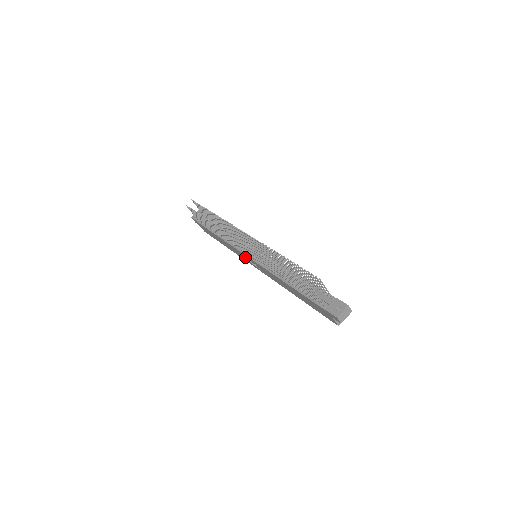
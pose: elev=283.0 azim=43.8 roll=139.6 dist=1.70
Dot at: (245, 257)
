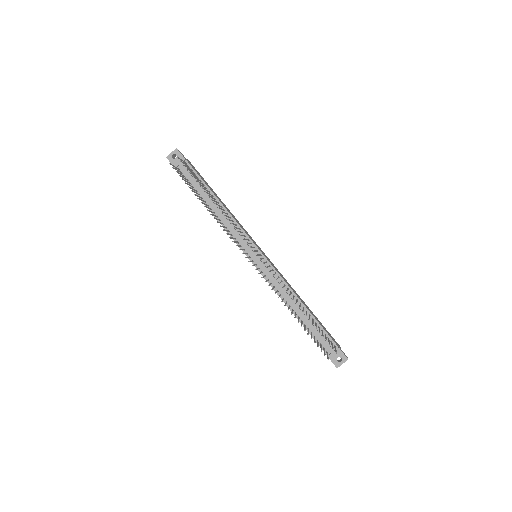
Dot at: occluded
